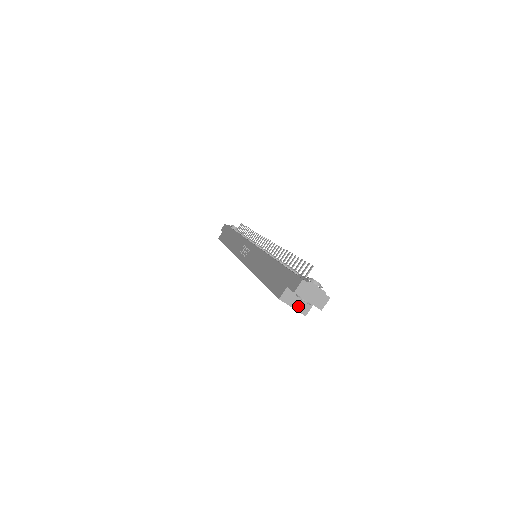
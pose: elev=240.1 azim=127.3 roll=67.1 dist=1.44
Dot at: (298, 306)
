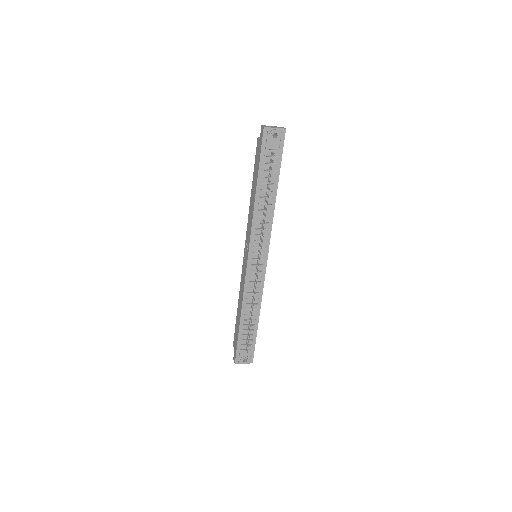
Dot at: occluded
